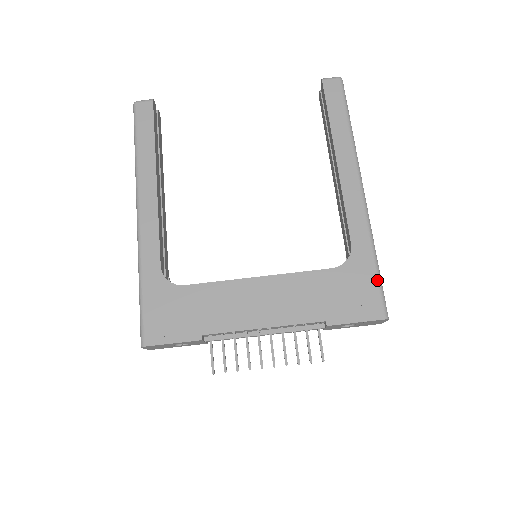
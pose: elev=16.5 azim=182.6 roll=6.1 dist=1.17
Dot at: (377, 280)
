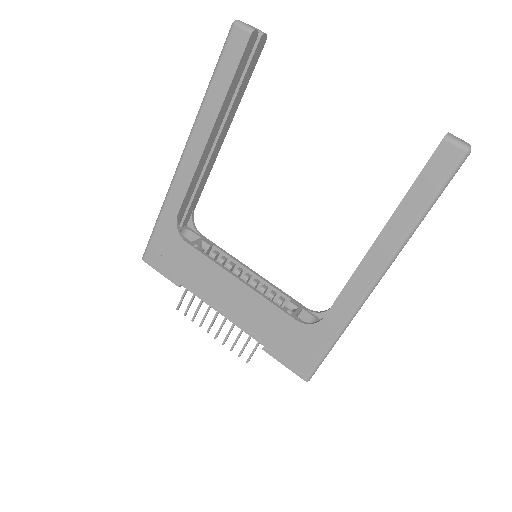
Dot at: (321, 355)
